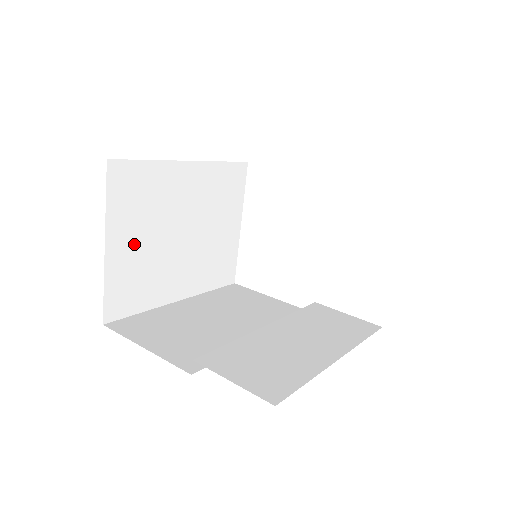
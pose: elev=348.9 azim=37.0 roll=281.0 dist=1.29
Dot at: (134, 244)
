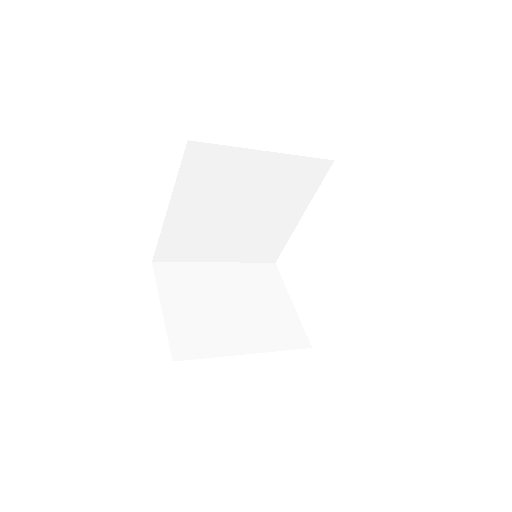
Dot at: (186, 308)
